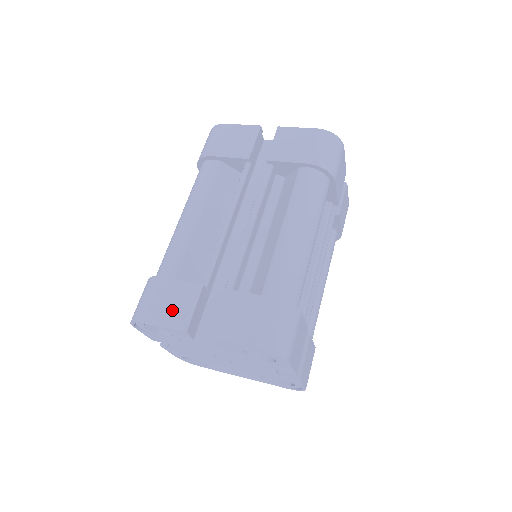
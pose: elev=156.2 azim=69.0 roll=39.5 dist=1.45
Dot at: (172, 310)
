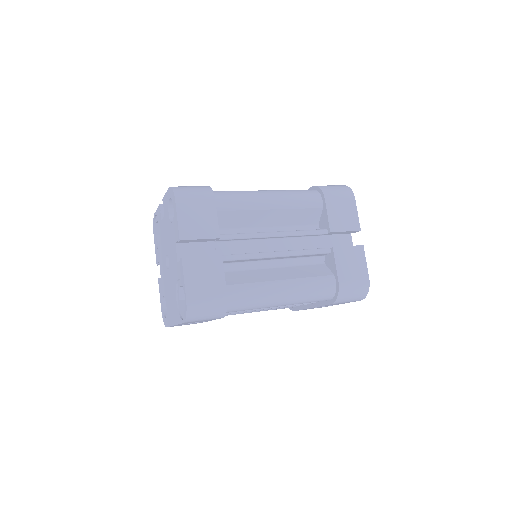
Dot at: occluded
